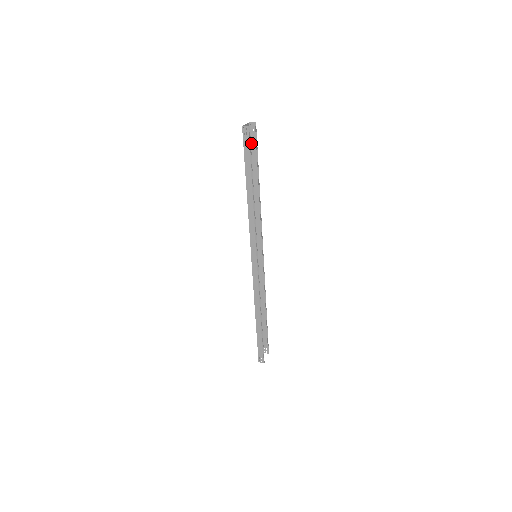
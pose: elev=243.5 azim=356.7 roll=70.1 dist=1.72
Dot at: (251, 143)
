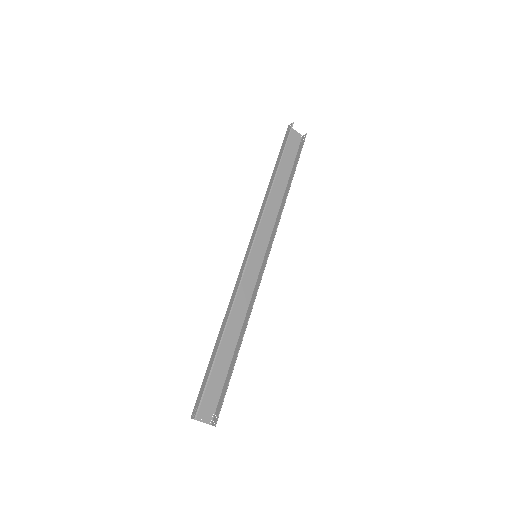
Dot at: (298, 152)
